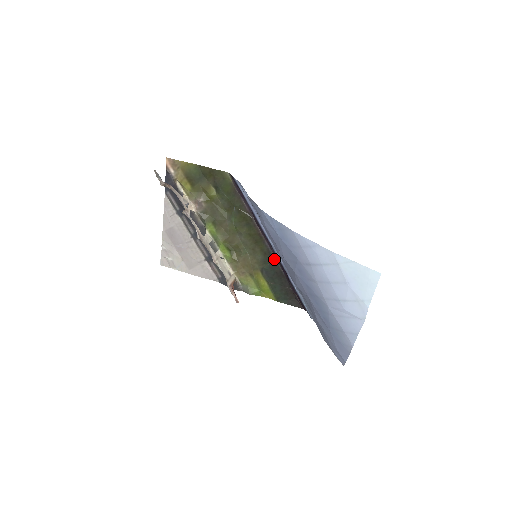
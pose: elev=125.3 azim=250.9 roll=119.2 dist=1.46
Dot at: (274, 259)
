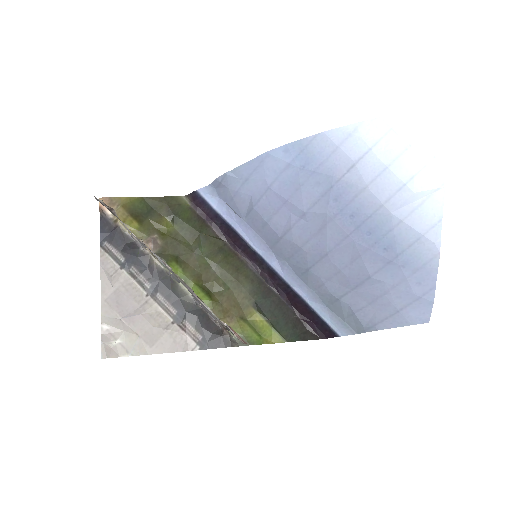
Dot at: (265, 284)
